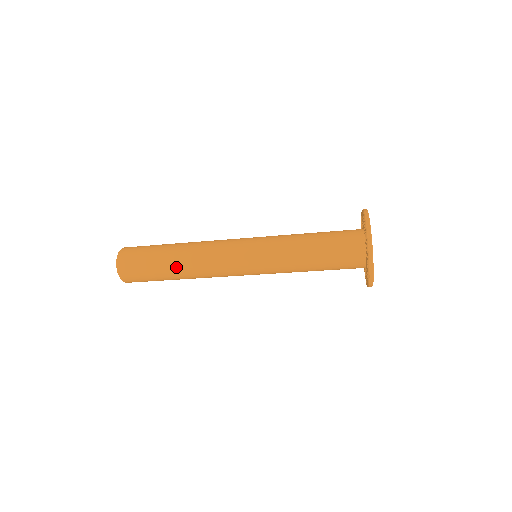
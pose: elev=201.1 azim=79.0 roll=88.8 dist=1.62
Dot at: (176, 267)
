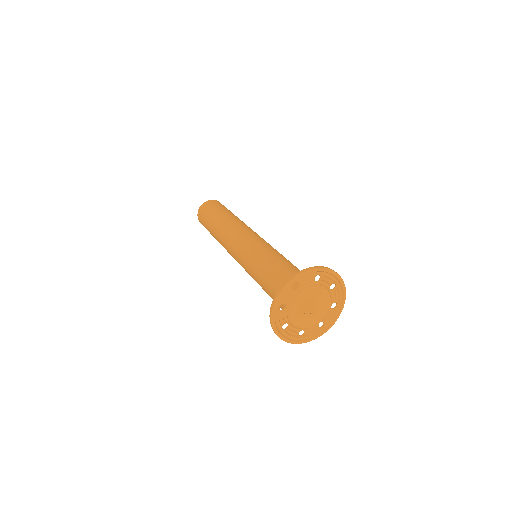
Dot at: occluded
